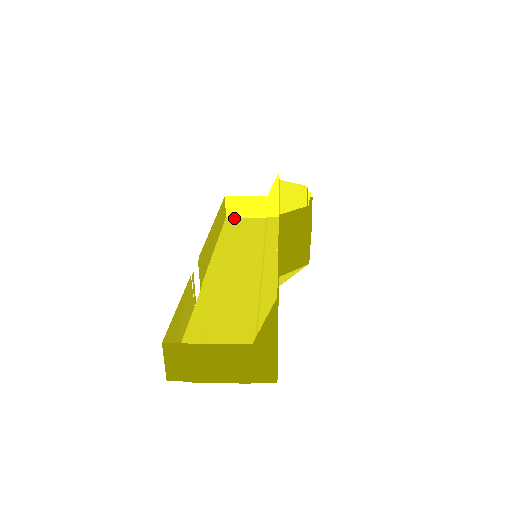
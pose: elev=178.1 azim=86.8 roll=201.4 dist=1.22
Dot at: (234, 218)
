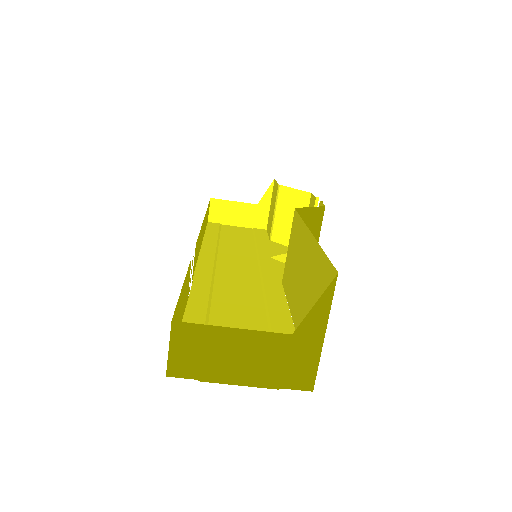
Dot at: (217, 224)
